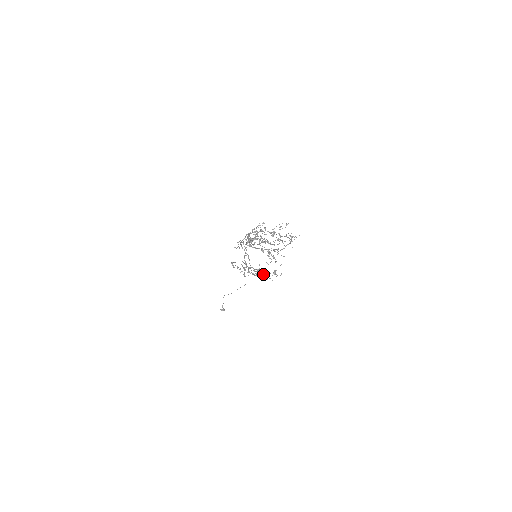
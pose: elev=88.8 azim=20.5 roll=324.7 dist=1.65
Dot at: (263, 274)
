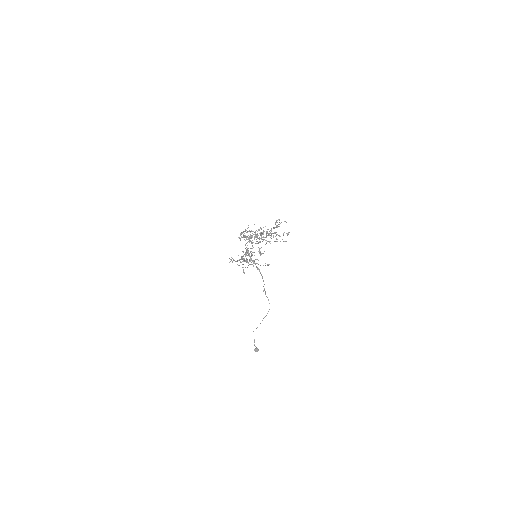
Dot at: occluded
